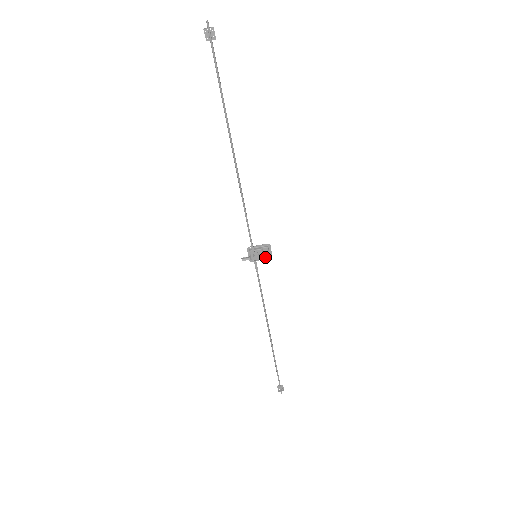
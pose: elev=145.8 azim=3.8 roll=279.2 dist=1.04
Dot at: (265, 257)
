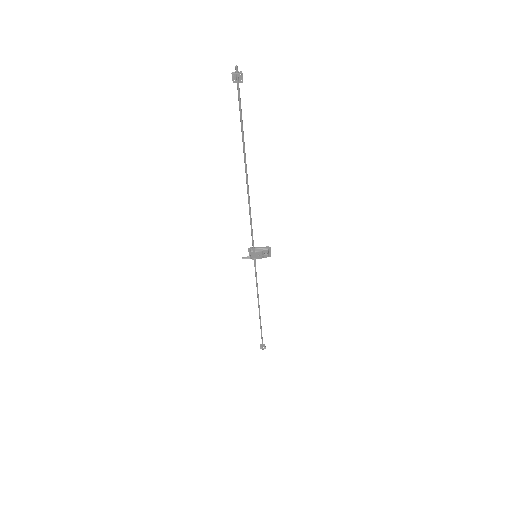
Dot at: (264, 256)
